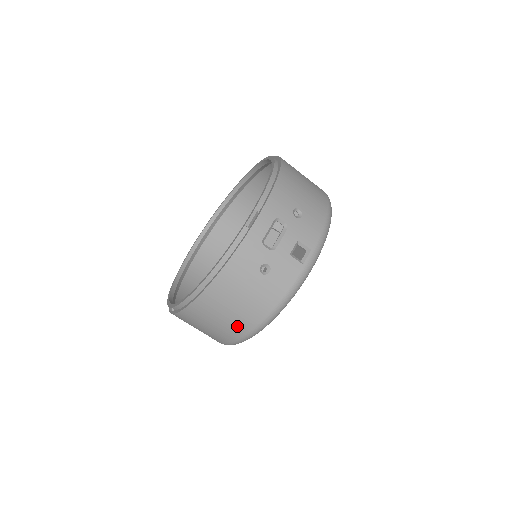
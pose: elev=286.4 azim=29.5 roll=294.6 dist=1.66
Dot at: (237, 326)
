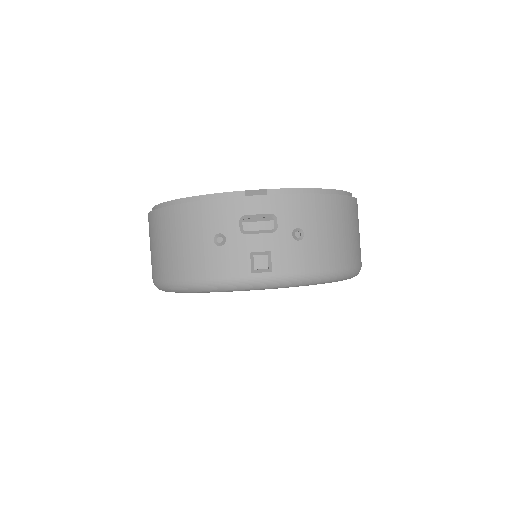
Dot at: (163, 265)
